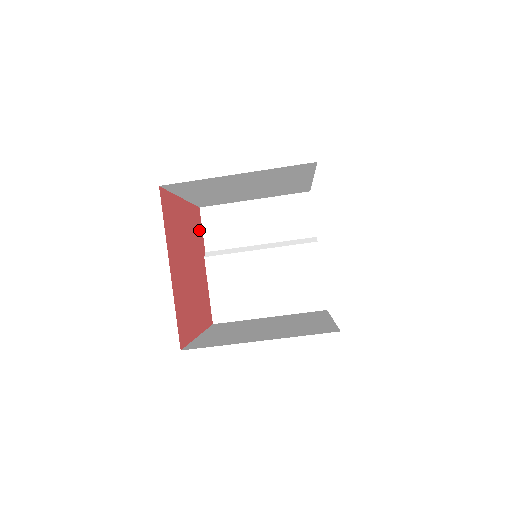
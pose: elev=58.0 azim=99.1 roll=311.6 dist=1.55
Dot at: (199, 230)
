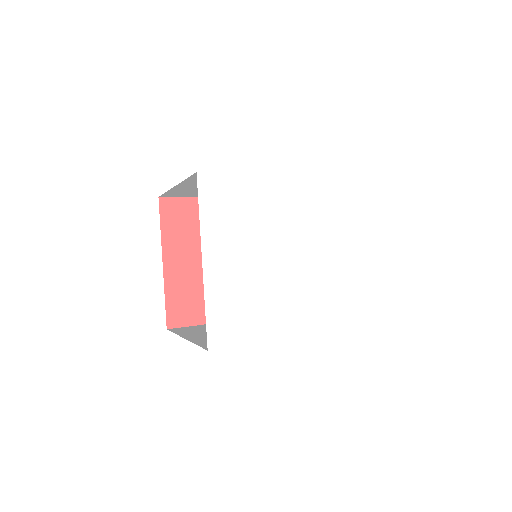
Dot at: occluded
